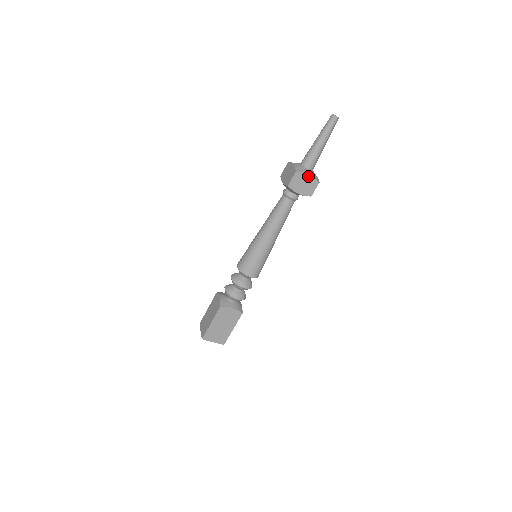
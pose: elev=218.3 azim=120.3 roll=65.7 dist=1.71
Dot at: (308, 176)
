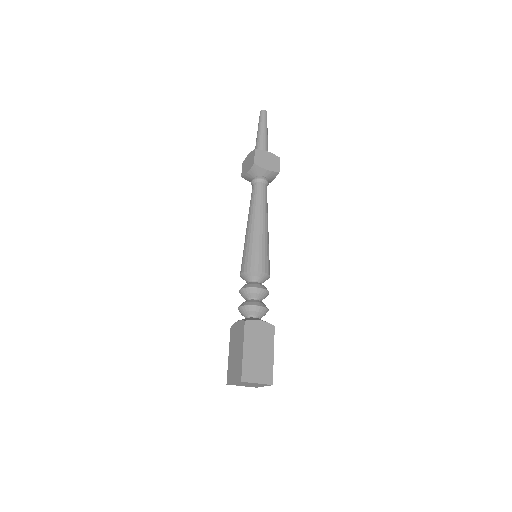
Dot at: (267, 153)
